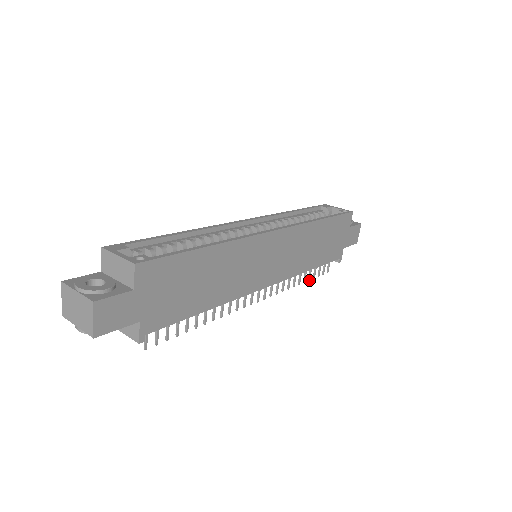
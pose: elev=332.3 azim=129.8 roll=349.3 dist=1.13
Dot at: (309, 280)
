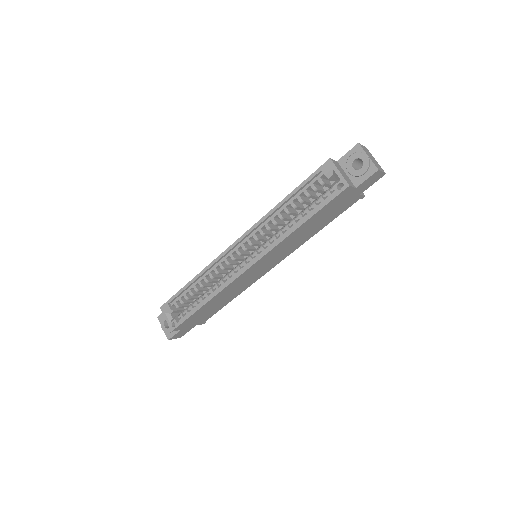
Dot at: occluded
